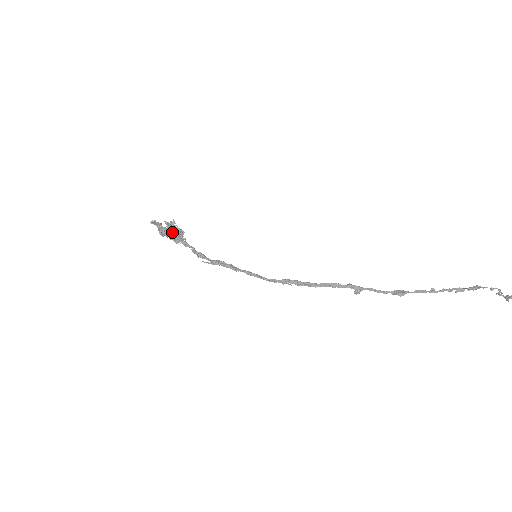
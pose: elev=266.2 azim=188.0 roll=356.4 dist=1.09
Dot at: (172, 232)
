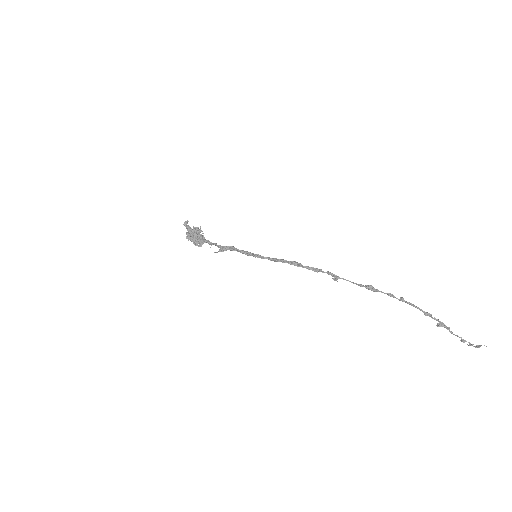
Dot at: (197, 230)
